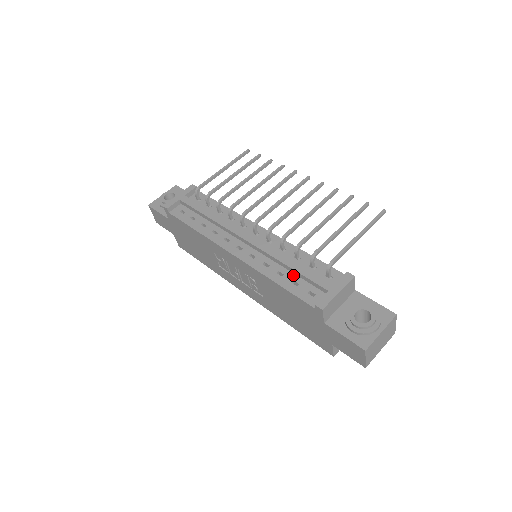
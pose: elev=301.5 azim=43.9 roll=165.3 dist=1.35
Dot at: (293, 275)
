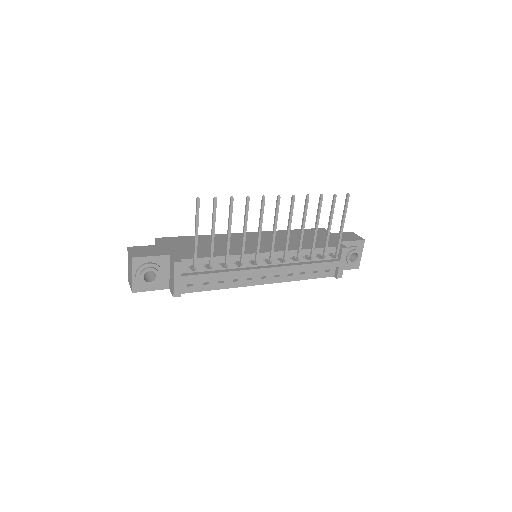
Dot at: (311, 269)
